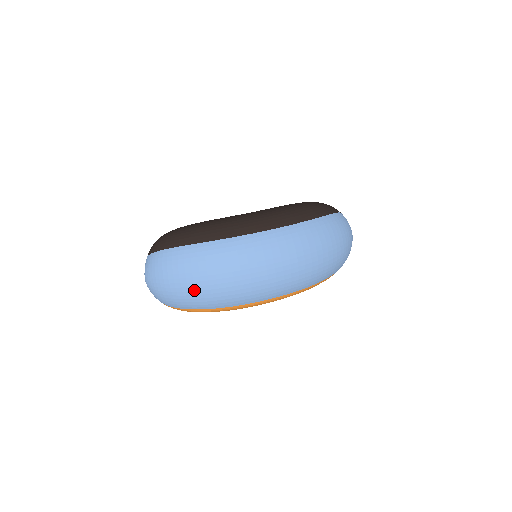
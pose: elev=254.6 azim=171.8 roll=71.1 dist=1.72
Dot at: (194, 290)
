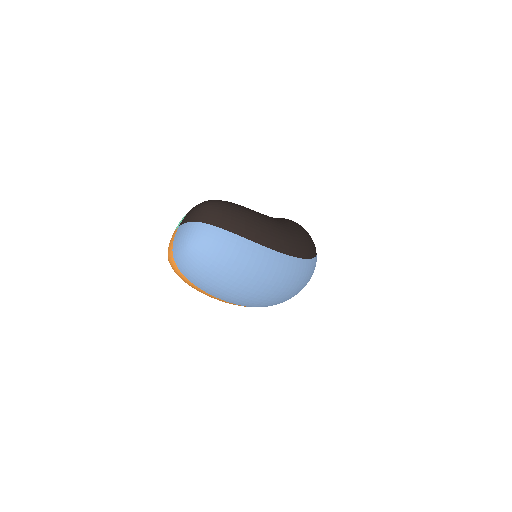
Dot at: (237, 286)
